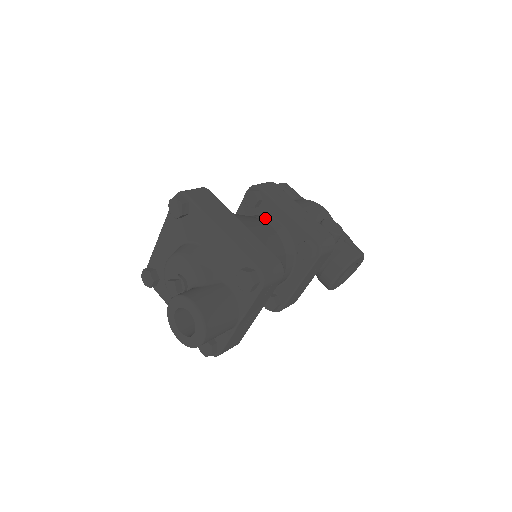
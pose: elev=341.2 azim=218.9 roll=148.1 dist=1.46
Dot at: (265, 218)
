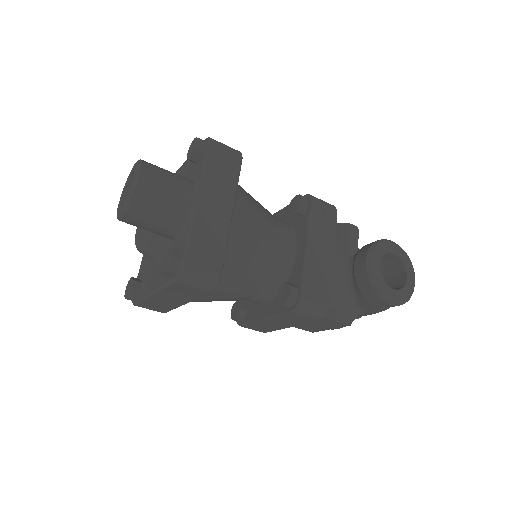
Dot at: occluded
